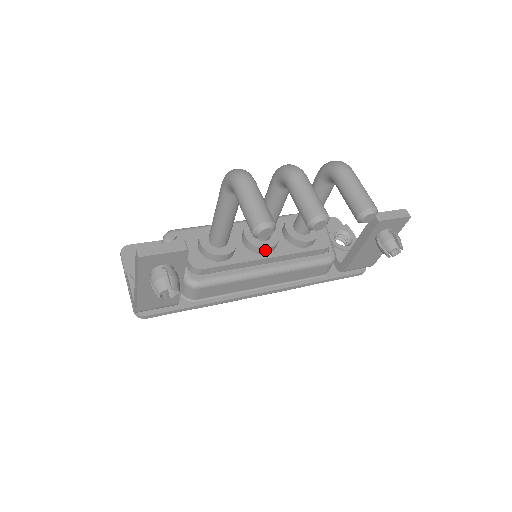
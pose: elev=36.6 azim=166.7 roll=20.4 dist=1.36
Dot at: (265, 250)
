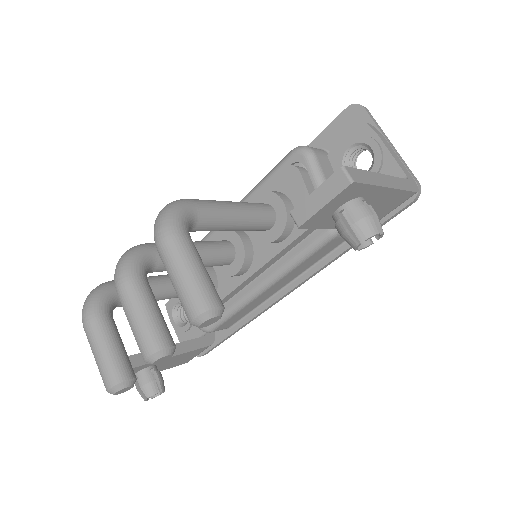
Dot at: (238, 274)
